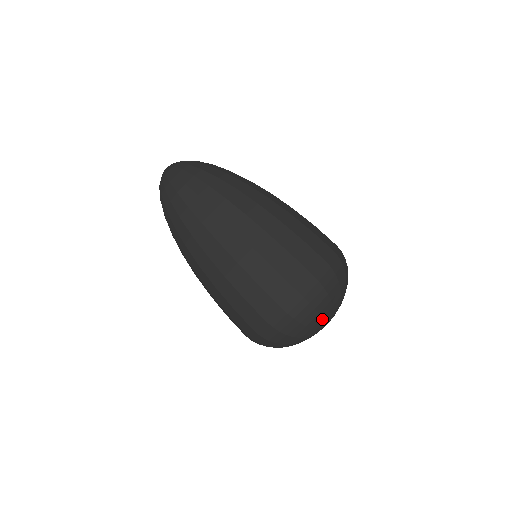
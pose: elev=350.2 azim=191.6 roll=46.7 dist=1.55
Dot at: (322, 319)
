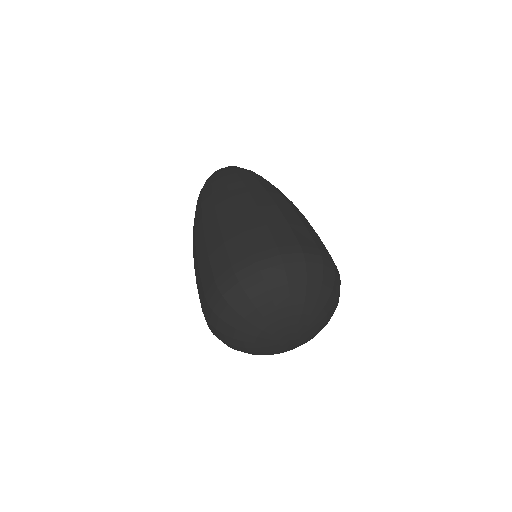
Dot at: (288, 298)
